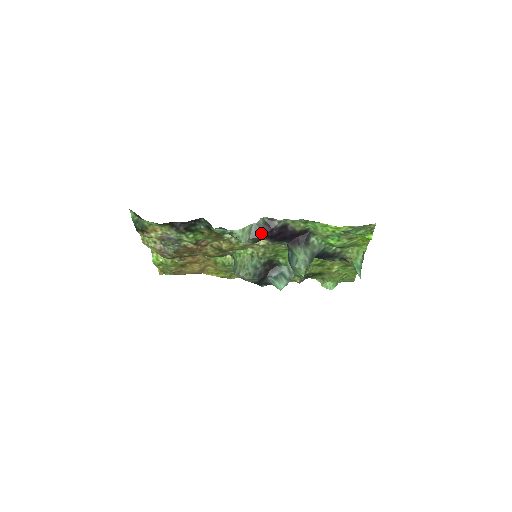
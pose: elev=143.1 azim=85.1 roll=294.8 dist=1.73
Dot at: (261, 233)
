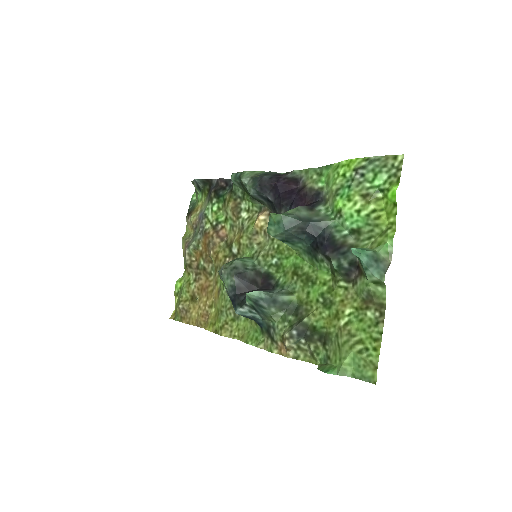
Dot at: (266, 175)
